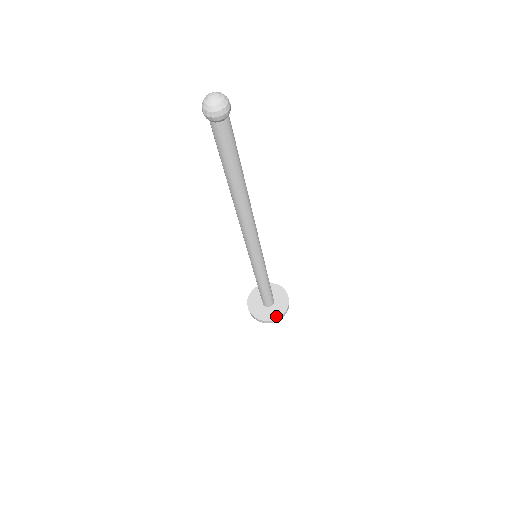
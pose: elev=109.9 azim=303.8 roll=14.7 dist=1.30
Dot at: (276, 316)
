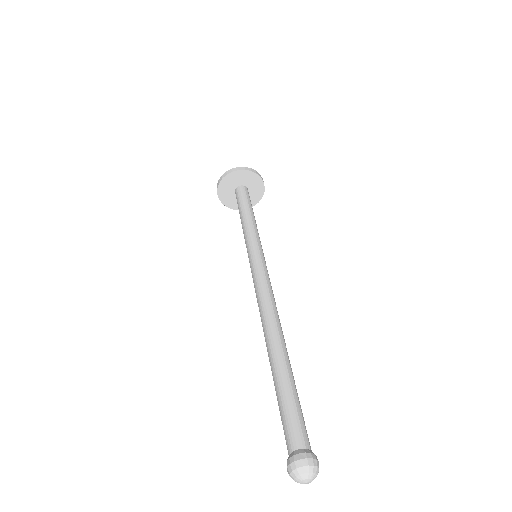
Dot at: occluded
